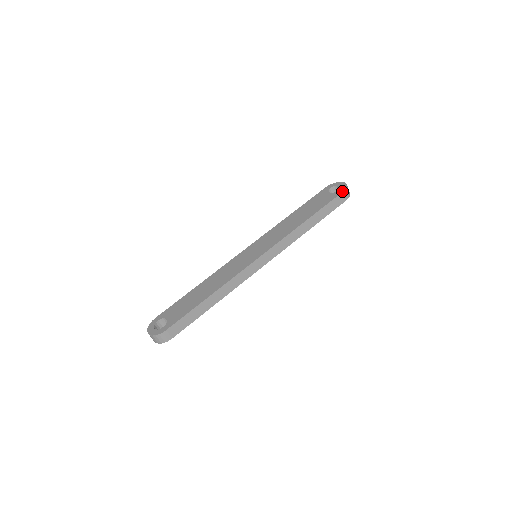
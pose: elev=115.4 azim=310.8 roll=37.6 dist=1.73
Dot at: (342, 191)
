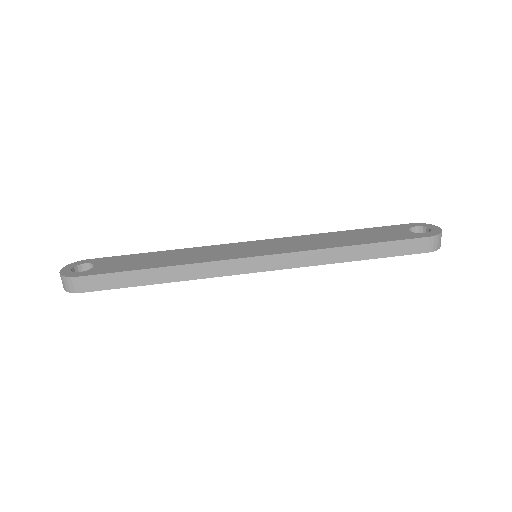
Dot at: (428, 235)
